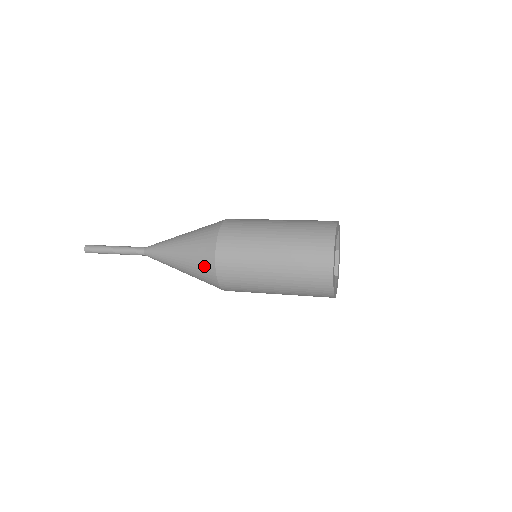
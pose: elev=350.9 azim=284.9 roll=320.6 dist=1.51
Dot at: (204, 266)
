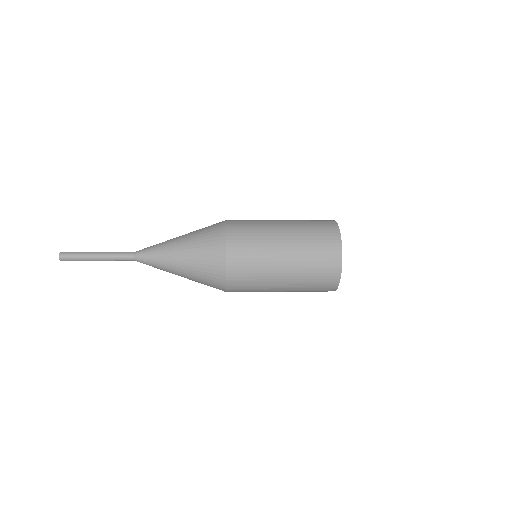
Dot at: (212, 238)
